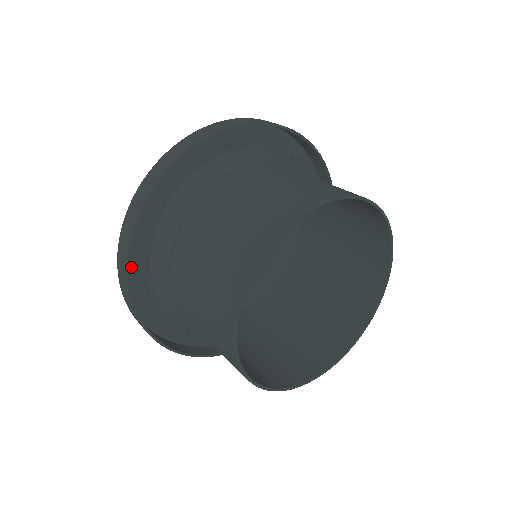
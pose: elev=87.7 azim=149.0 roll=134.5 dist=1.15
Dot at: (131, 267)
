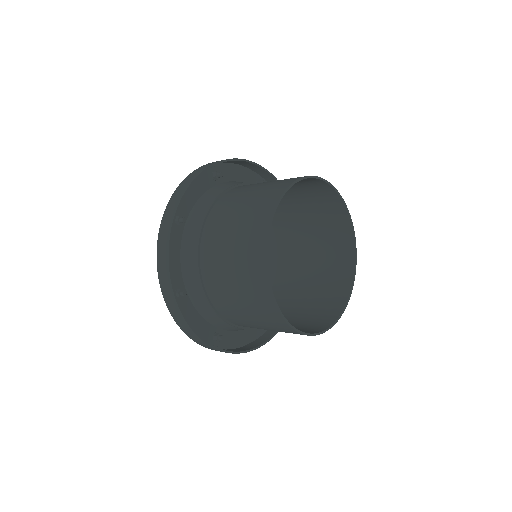
Dot at: occluded
